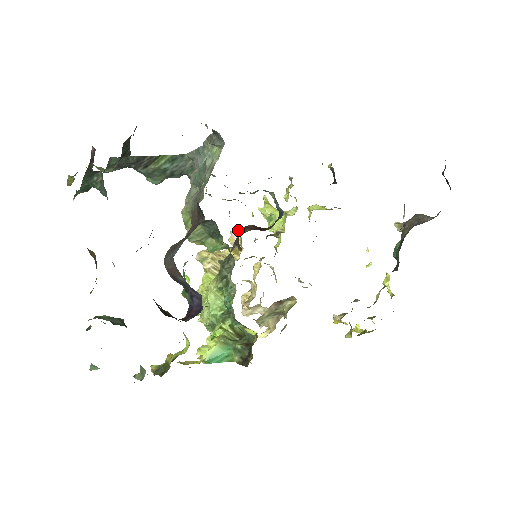
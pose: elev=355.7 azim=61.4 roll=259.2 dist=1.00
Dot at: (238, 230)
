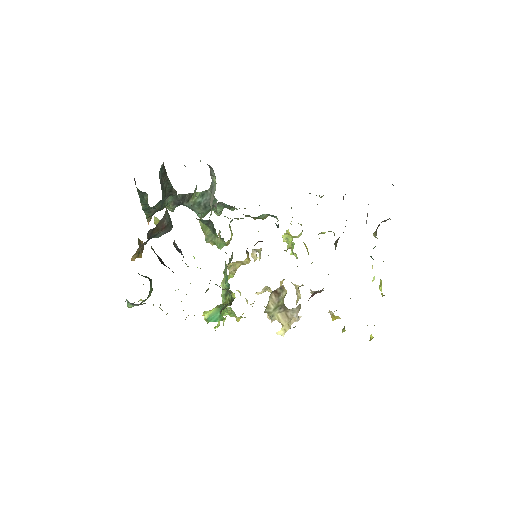
Dot at: (259, 249)
